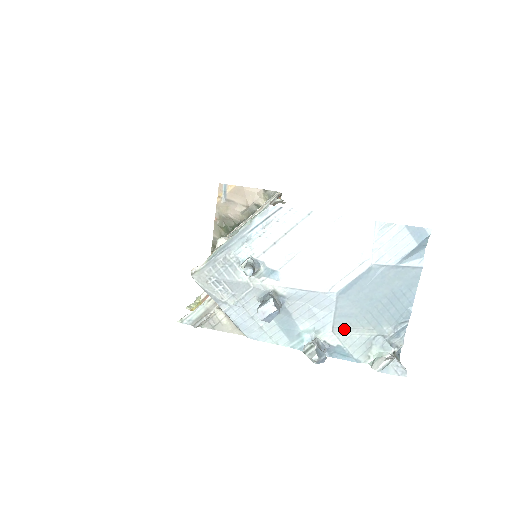
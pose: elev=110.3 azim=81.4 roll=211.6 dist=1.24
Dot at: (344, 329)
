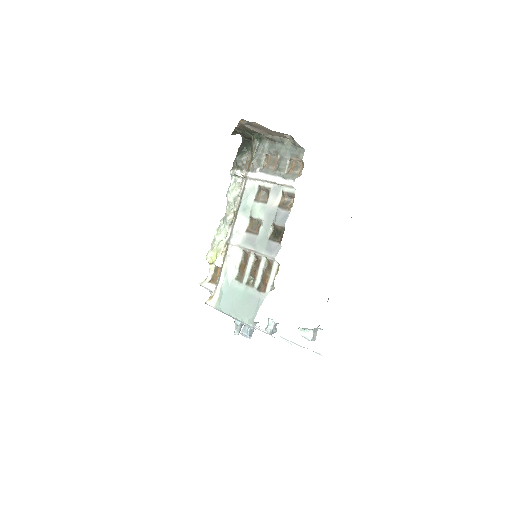
Dot at: occluded
